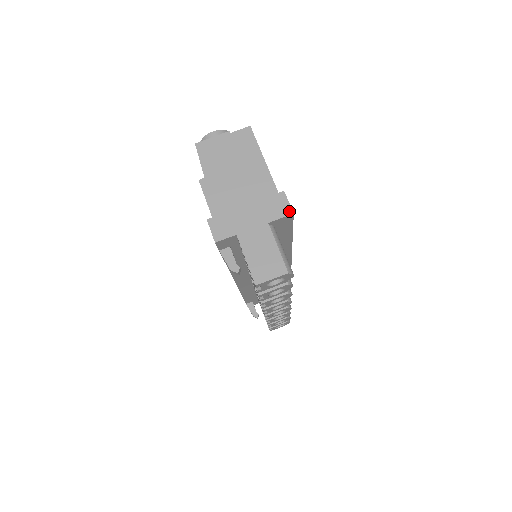
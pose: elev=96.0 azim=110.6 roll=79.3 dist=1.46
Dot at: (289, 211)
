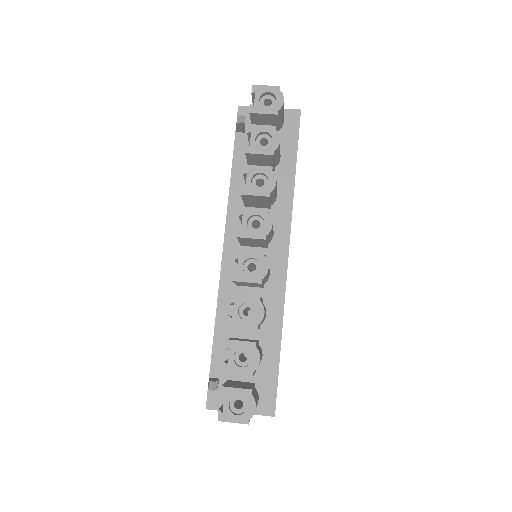
Dot at: (298, 111)
